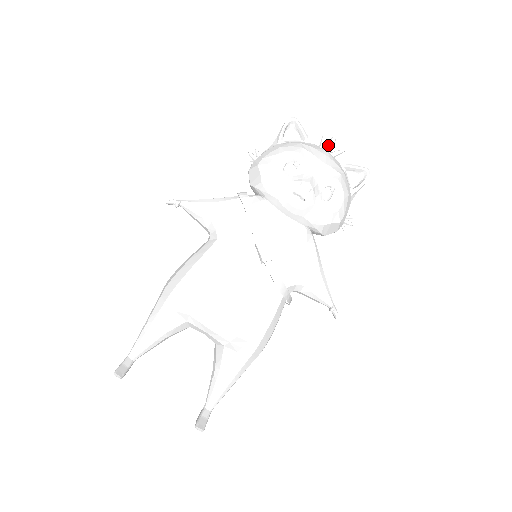
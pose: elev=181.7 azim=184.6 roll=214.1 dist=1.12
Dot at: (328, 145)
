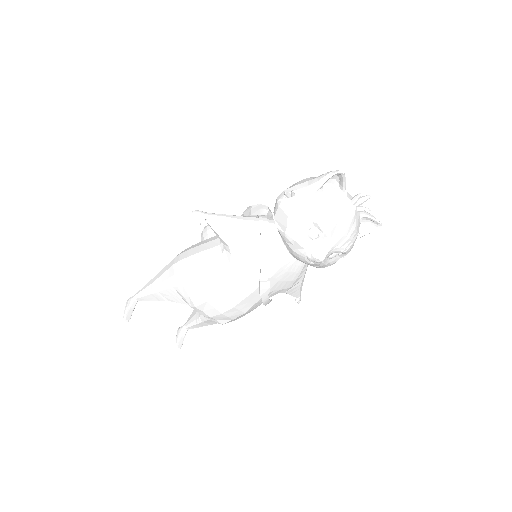
Dot at: (359, 202)
